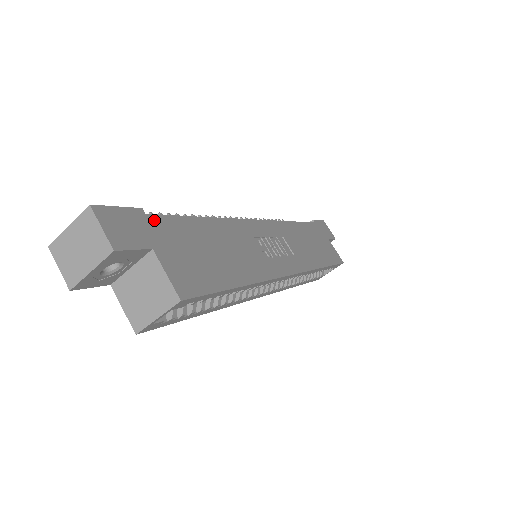
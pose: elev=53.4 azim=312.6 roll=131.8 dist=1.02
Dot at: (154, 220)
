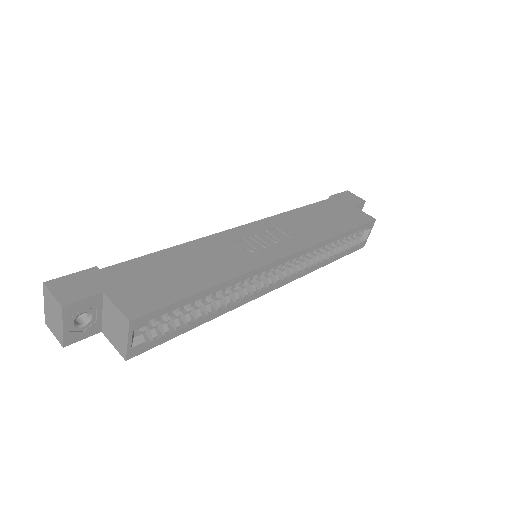
Dot at: (108, 271)
